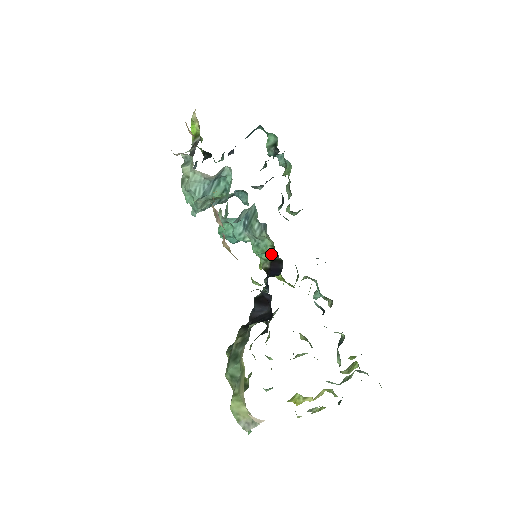
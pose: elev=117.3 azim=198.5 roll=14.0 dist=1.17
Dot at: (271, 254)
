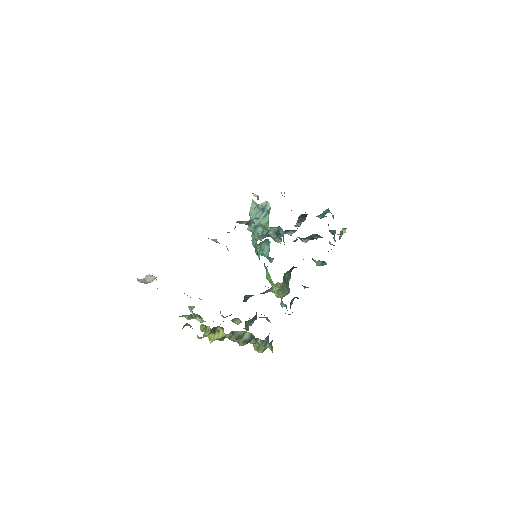
Dot at: occluded
